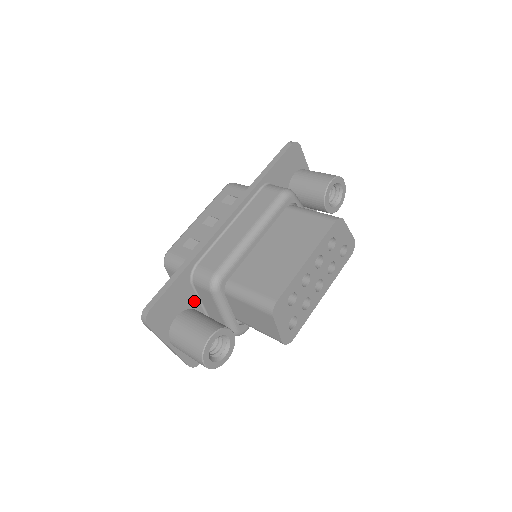
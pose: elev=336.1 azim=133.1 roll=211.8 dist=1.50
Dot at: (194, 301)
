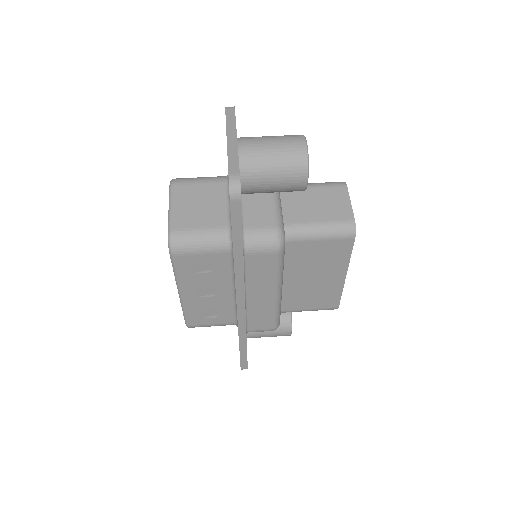
Dot at: occluded
